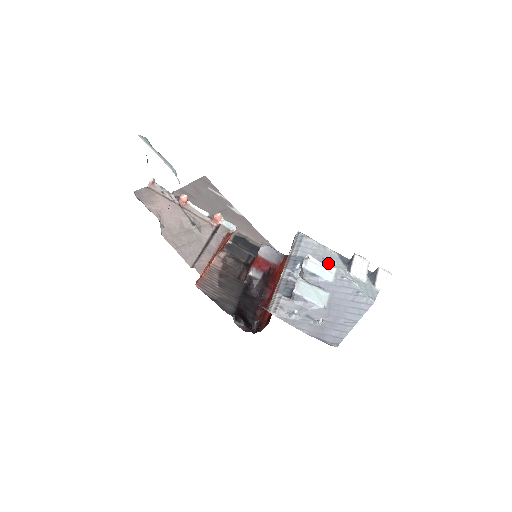
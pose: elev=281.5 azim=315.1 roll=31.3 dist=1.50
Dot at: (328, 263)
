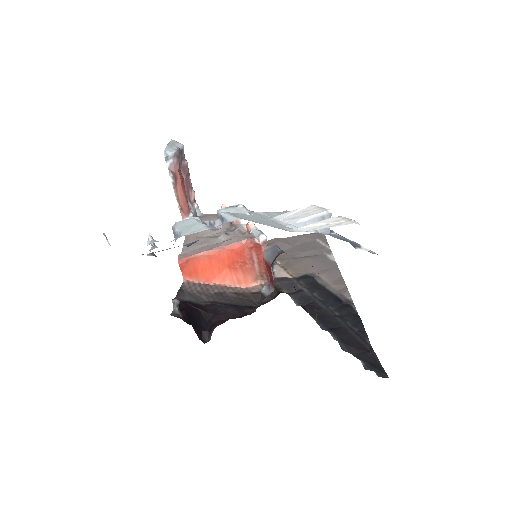
Dot at: occluded
